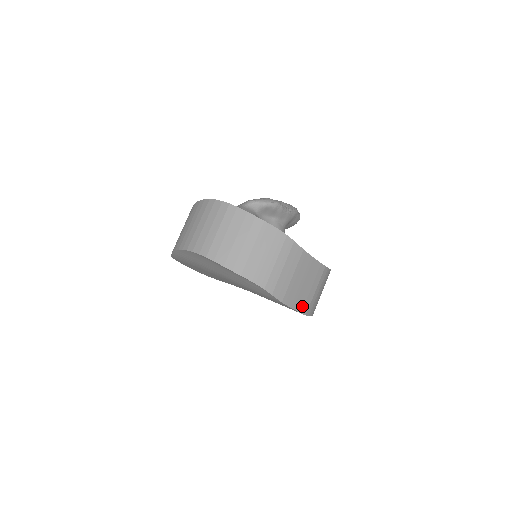
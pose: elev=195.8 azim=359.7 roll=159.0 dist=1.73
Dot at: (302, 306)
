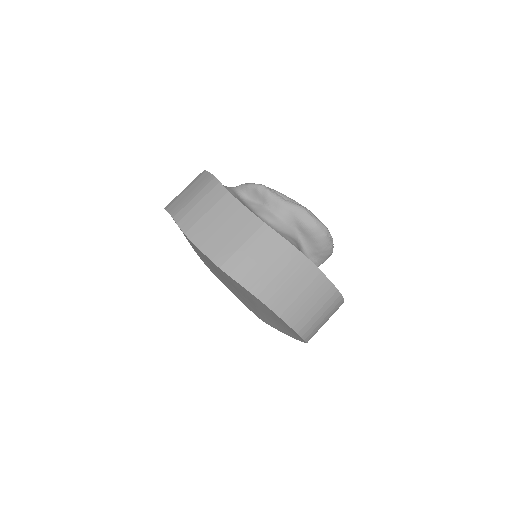
Dot at: (215, 253)
